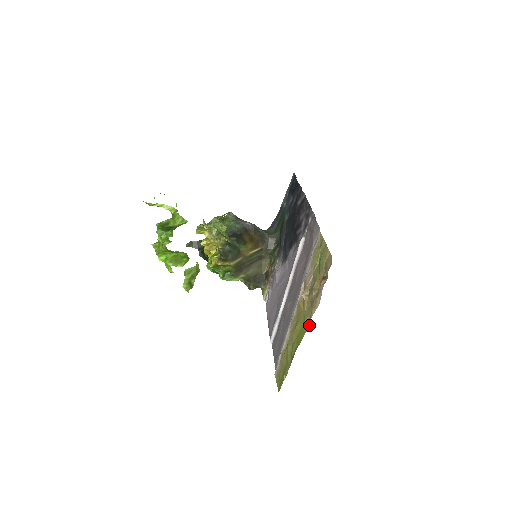
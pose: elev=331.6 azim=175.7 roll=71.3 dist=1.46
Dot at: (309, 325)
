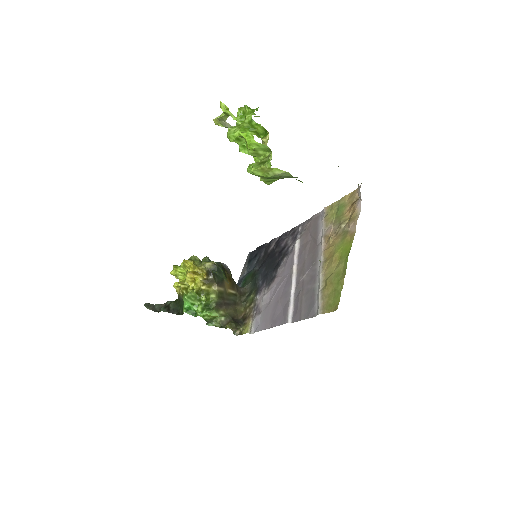
Dot at: (355, 231)
